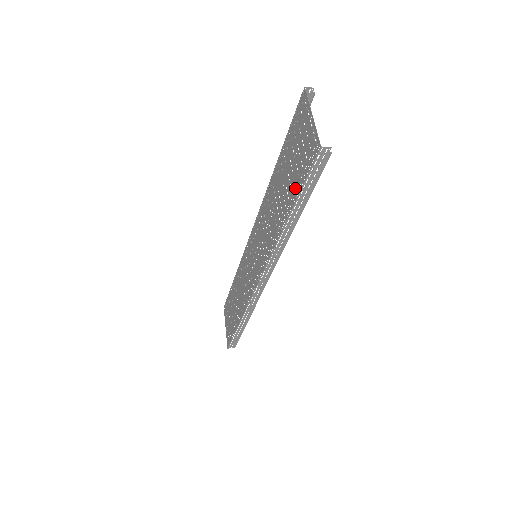
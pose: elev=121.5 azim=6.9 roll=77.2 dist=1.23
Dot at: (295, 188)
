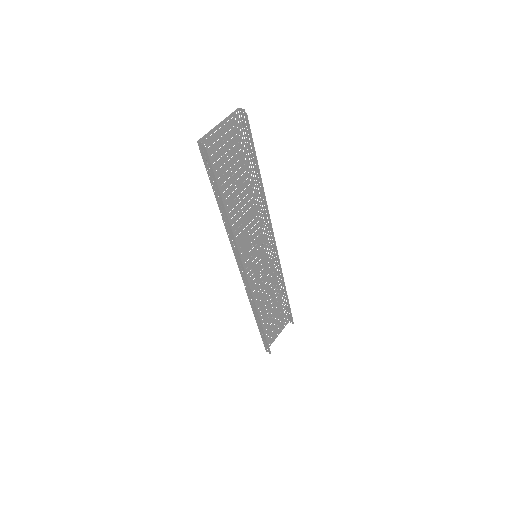
Dot at: (217, 181)
